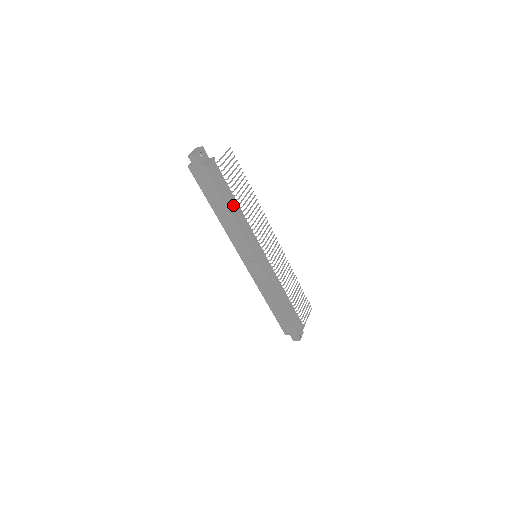
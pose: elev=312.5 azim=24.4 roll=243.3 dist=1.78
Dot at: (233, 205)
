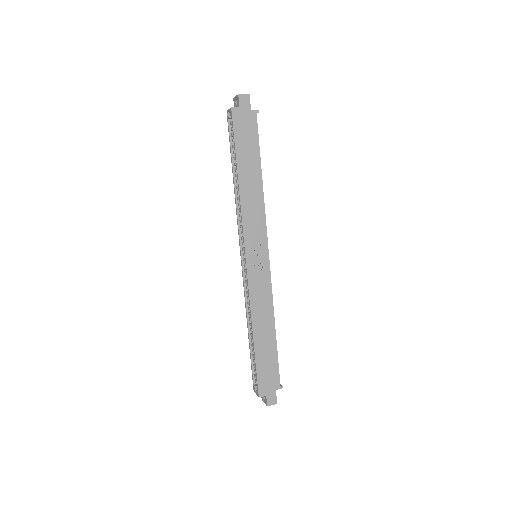
Dot at: occluded
